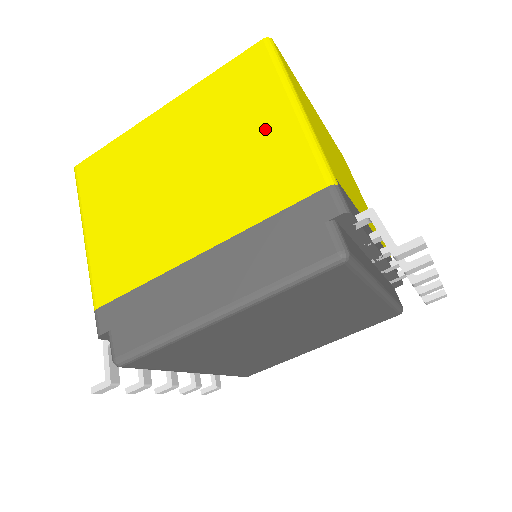
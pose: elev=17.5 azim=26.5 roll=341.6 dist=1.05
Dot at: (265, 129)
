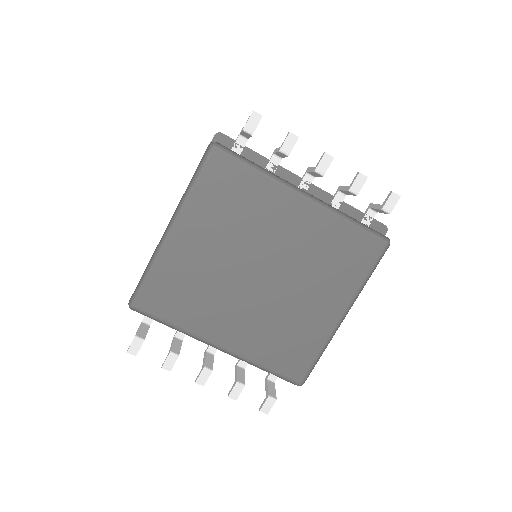
Dot at: occluded
